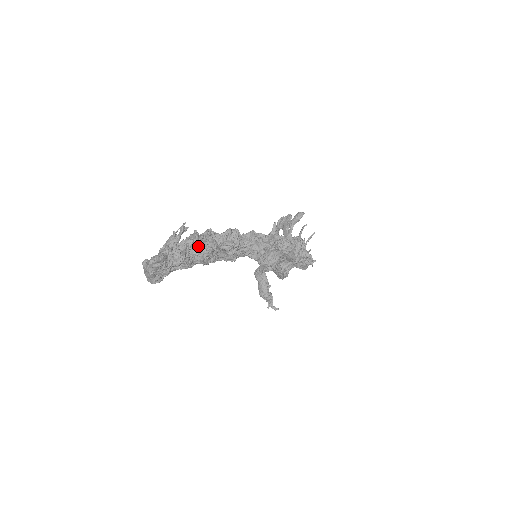
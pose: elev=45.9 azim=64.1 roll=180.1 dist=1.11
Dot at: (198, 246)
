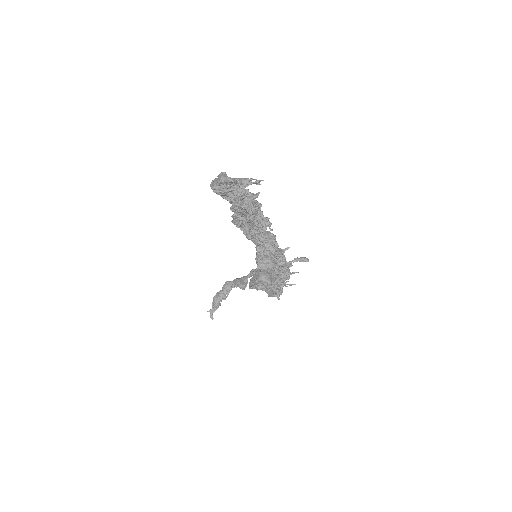
Dot at: (250, 202)
